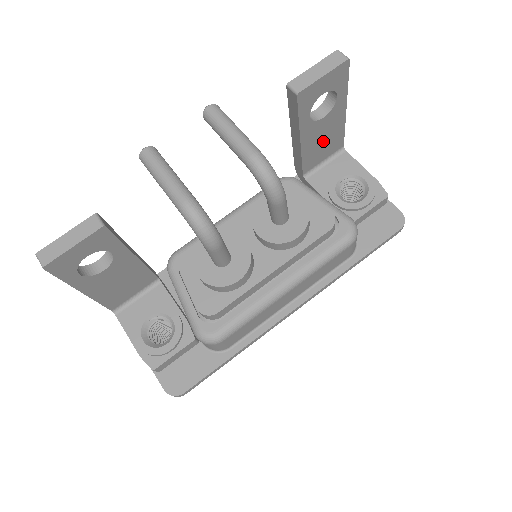
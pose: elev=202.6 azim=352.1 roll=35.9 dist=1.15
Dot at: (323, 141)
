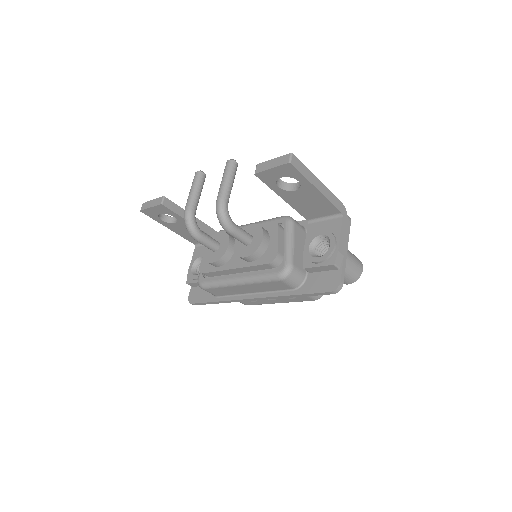
Dot at: (311, 204)
